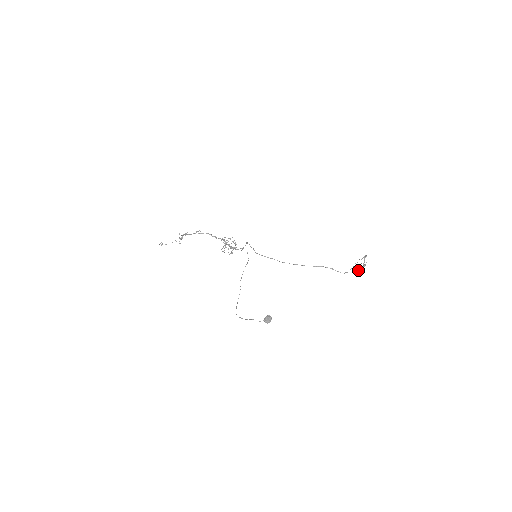
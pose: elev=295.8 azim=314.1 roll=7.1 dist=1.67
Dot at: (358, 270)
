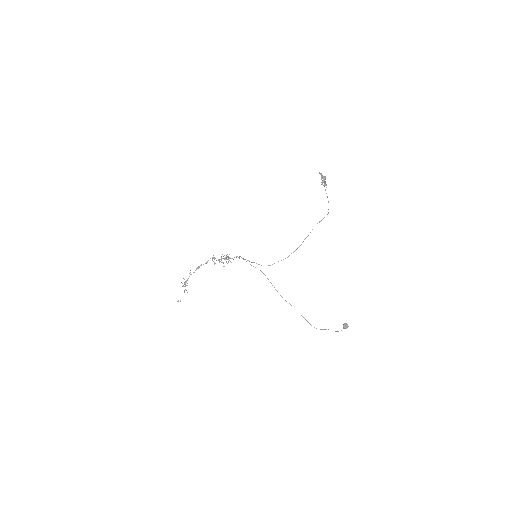
Dot at: (322, 183)
